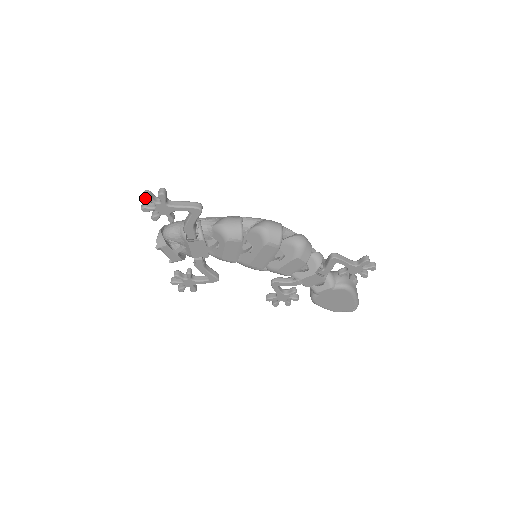
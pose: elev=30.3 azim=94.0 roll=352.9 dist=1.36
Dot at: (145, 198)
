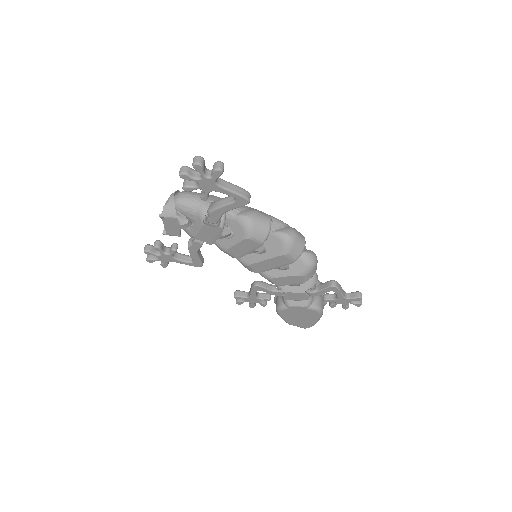
Dot at: (196, 166)
